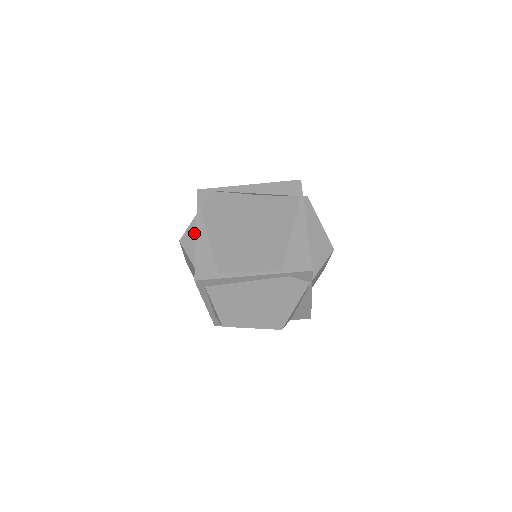
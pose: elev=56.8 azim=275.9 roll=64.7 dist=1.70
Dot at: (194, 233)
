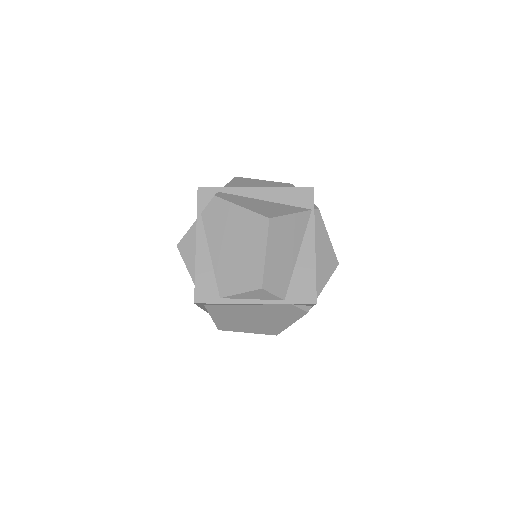
Dot at: (193, 242)
